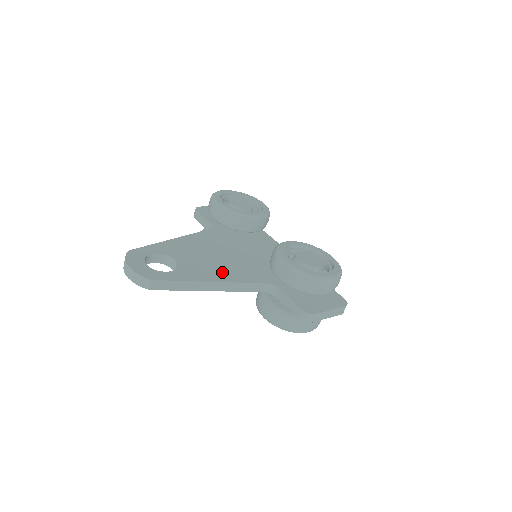
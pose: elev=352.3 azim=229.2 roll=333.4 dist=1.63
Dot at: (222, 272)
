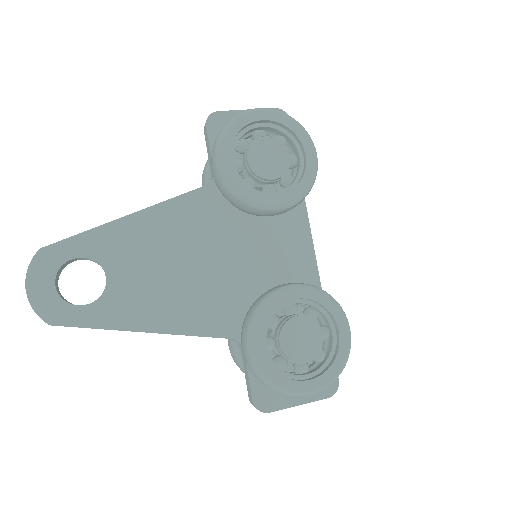
Dot at: (170, 309)
